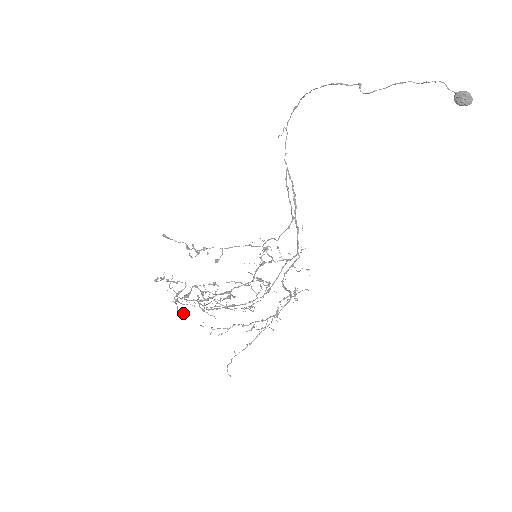
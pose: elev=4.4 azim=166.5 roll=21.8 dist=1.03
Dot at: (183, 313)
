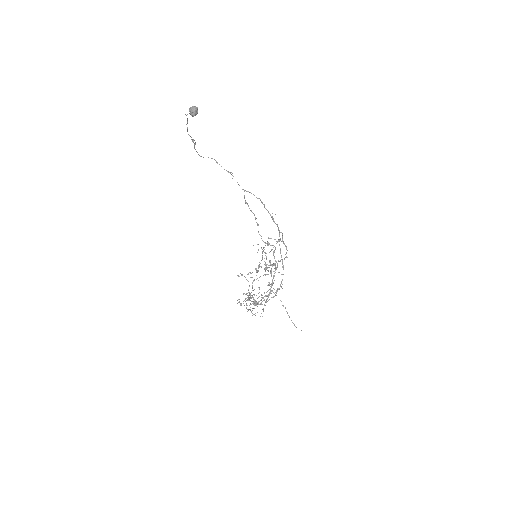
Dot at: occluded
